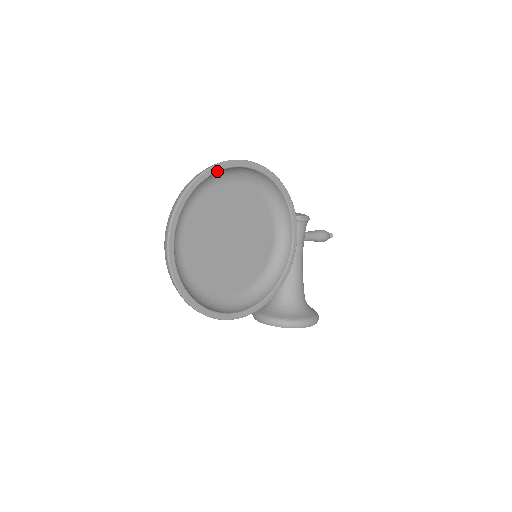
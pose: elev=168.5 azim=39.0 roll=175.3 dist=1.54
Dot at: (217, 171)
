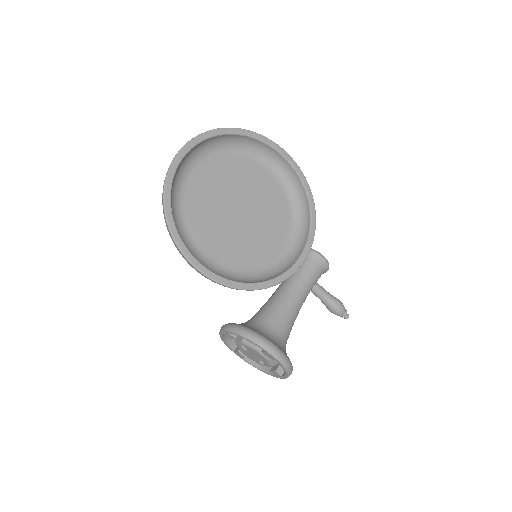
Dot at: (259, 139)
